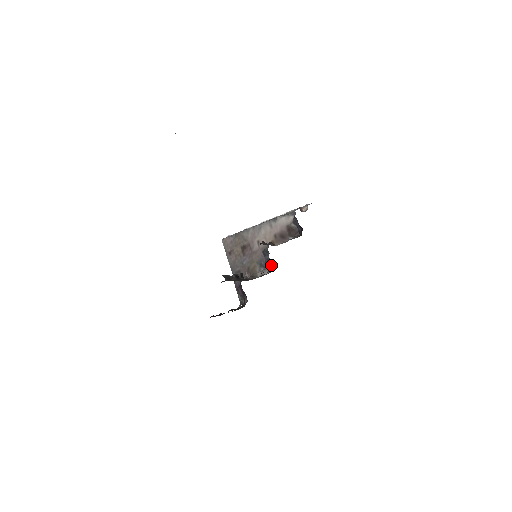
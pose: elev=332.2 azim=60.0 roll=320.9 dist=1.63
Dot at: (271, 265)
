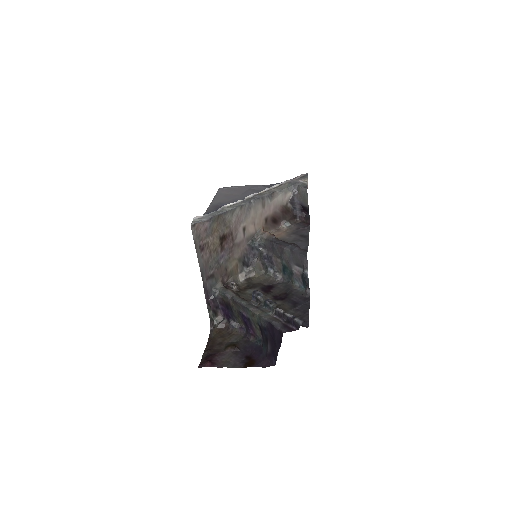
Dot at: (272, 267)
